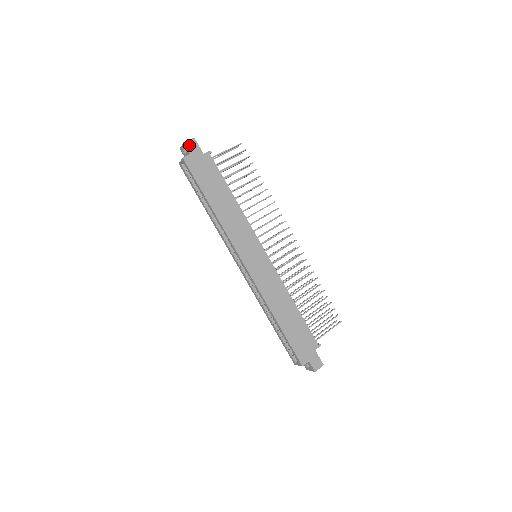
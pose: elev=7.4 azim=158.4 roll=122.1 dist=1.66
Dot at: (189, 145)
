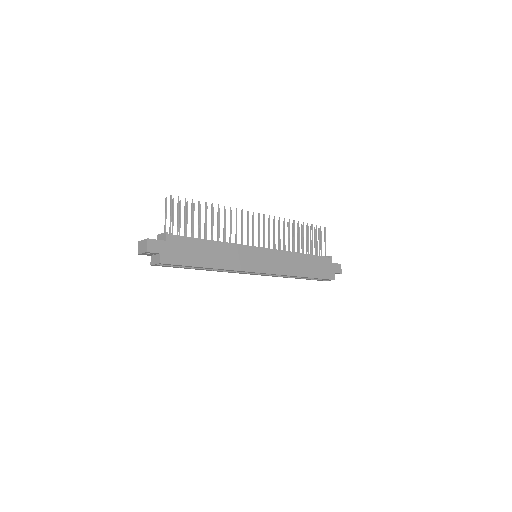
Dot at: (152, 249)
